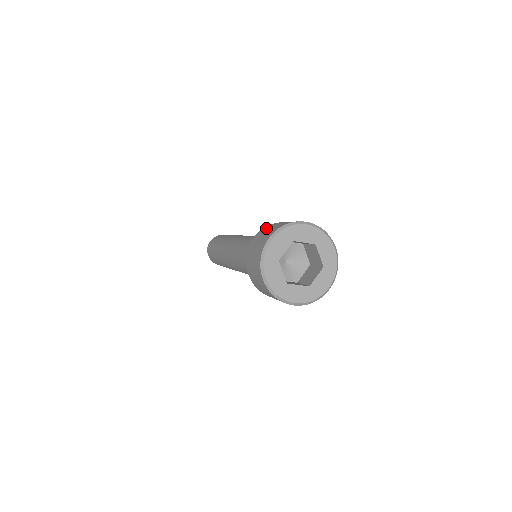
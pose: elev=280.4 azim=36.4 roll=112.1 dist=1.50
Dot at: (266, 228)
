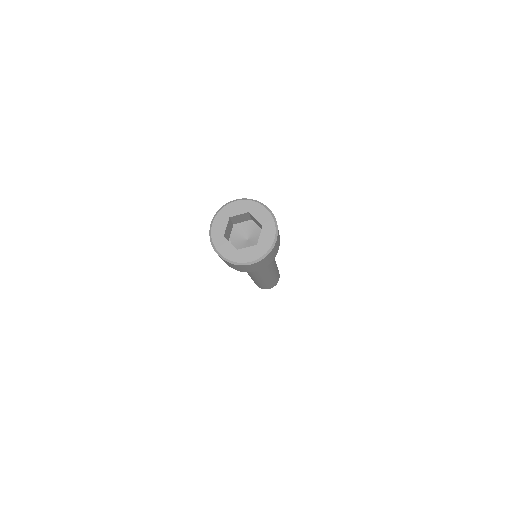
Dot at: occluded
